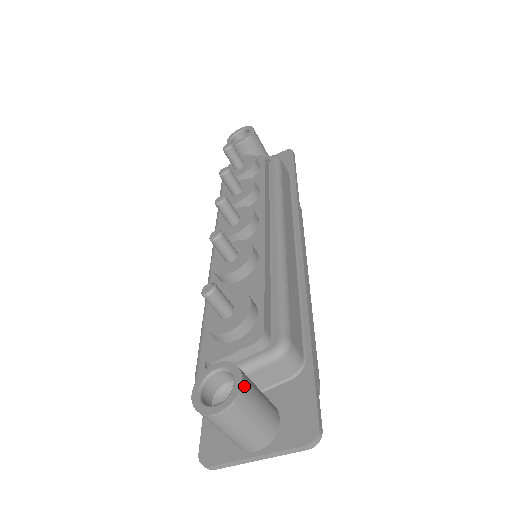
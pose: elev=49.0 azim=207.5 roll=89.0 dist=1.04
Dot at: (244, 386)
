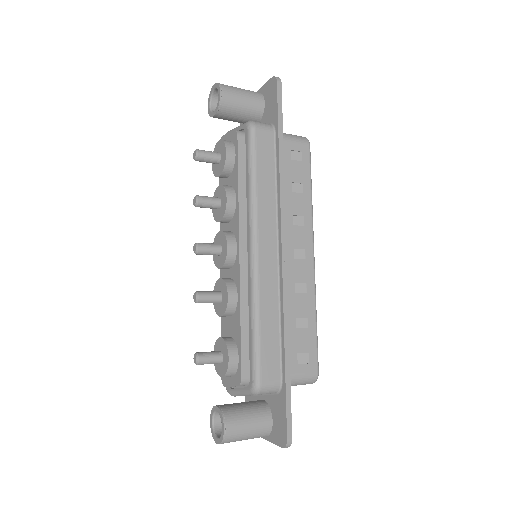
Dot at: (227, 431)
